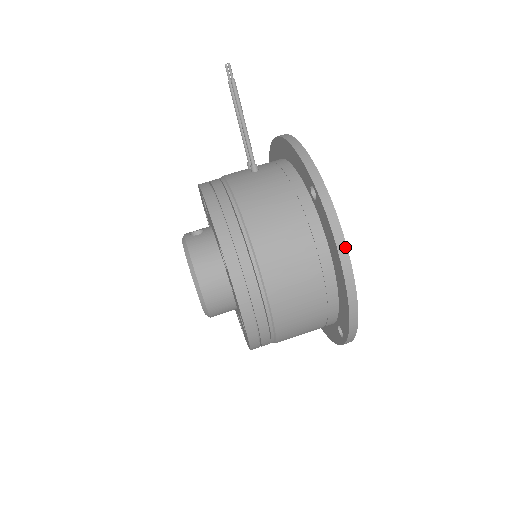
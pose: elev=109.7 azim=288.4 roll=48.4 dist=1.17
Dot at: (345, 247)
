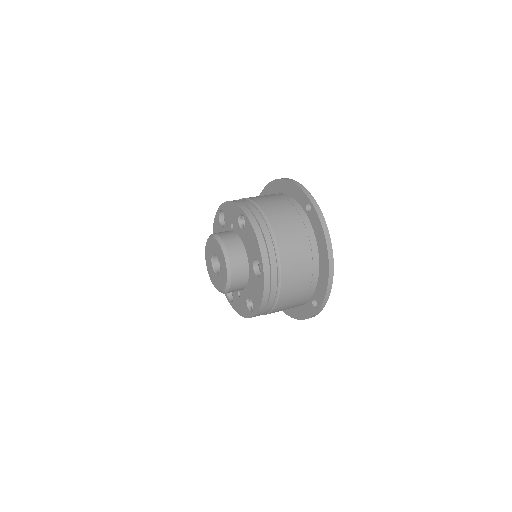
Dot at: occluded
